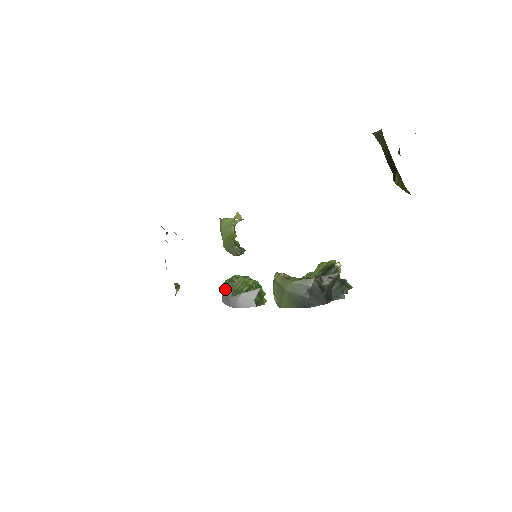
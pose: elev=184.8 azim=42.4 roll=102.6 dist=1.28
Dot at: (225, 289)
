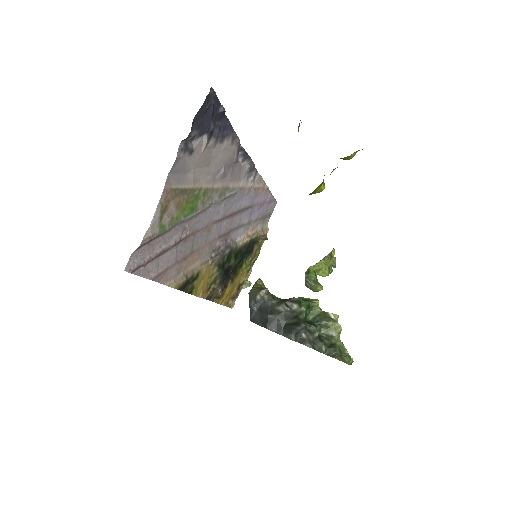
Dot at: occluded
